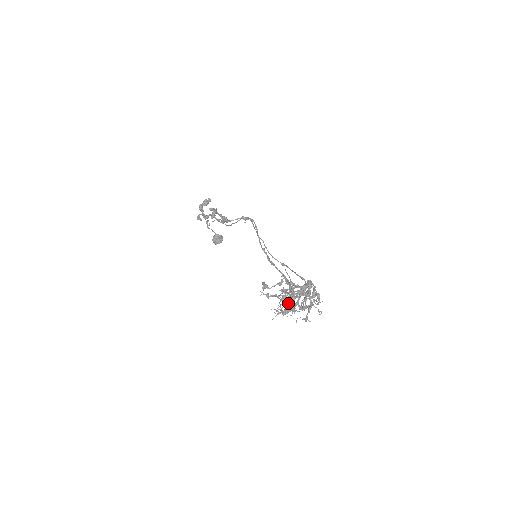
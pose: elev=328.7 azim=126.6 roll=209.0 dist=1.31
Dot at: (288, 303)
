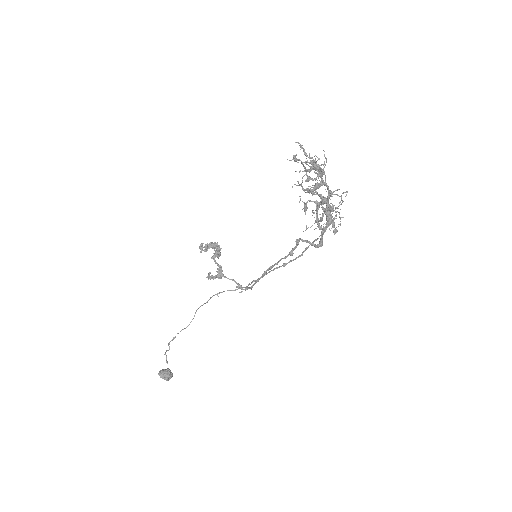
Dot at: occluded
